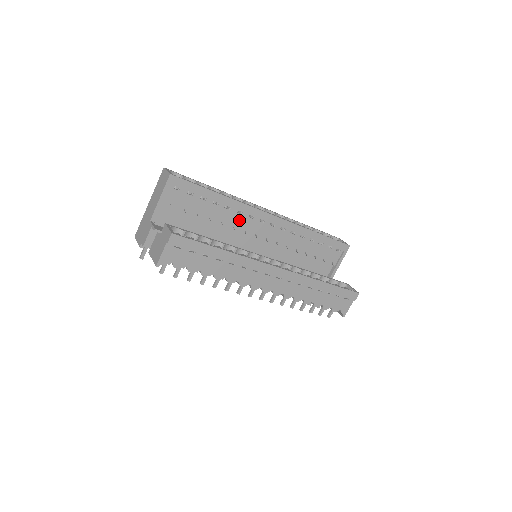
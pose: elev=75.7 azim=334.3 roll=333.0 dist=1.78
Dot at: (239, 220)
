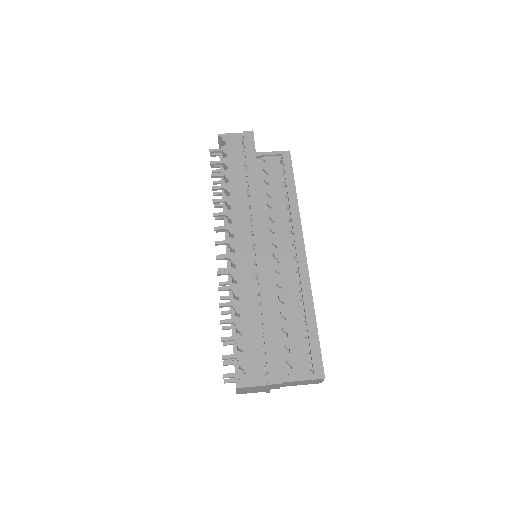
Dot at: (282, 224)
